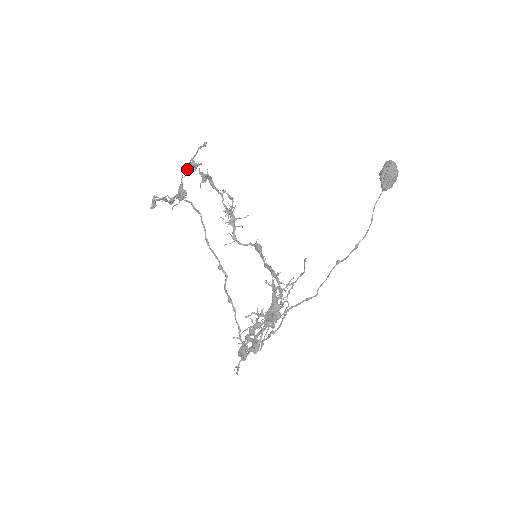
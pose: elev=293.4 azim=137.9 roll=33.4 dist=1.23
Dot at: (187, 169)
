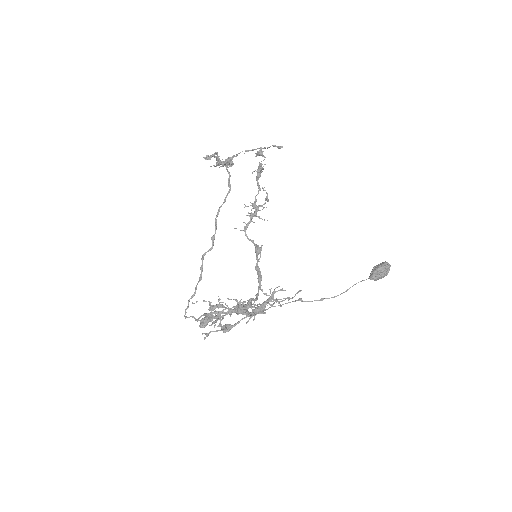
Dot at: (249, 150)
